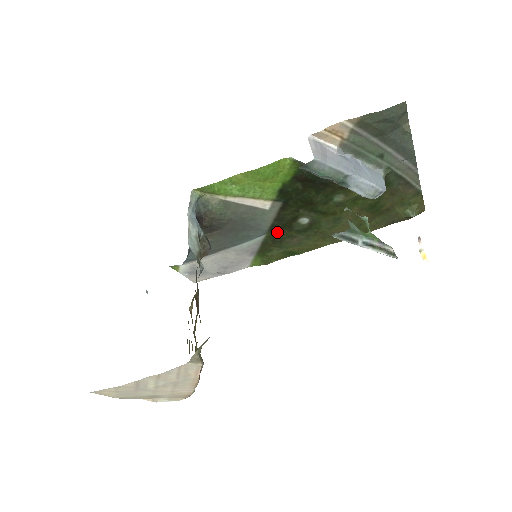
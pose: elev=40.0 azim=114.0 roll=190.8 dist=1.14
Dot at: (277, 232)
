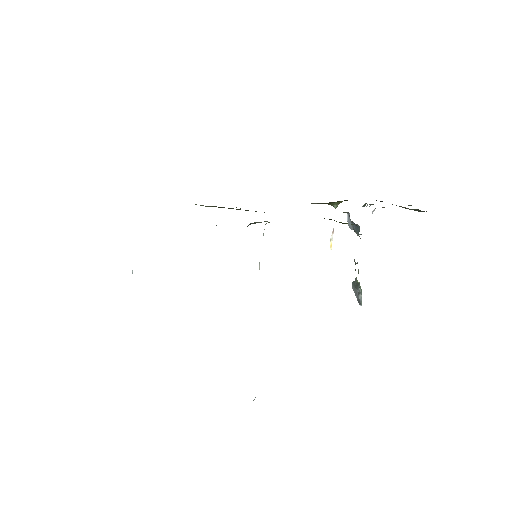
Dot at: occluded
